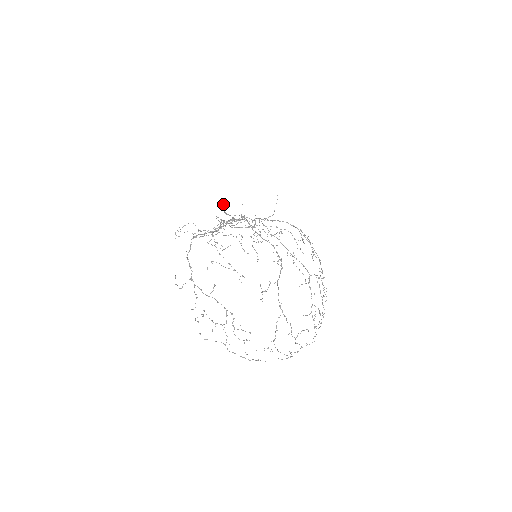
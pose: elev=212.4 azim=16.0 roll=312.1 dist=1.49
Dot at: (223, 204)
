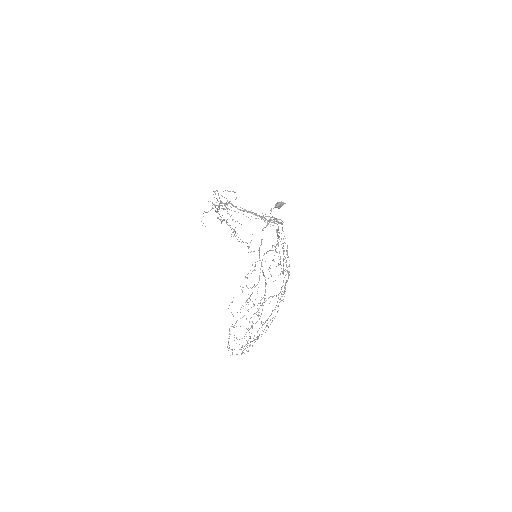
Dot at: (283, 203)
